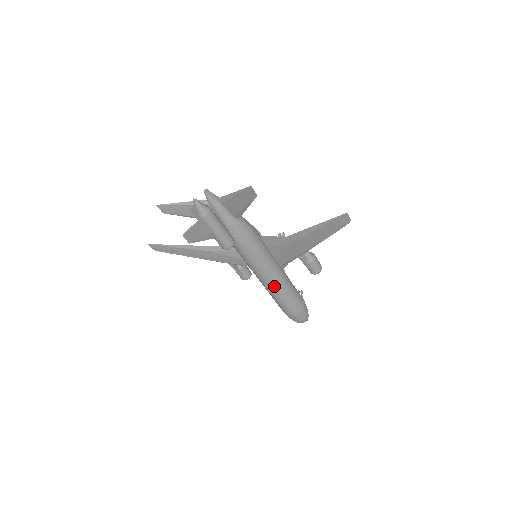
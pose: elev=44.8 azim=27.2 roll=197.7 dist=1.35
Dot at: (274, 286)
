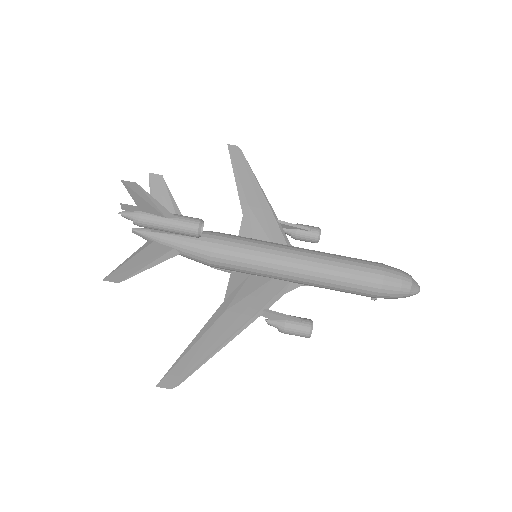
Dot at: (309, 252)
